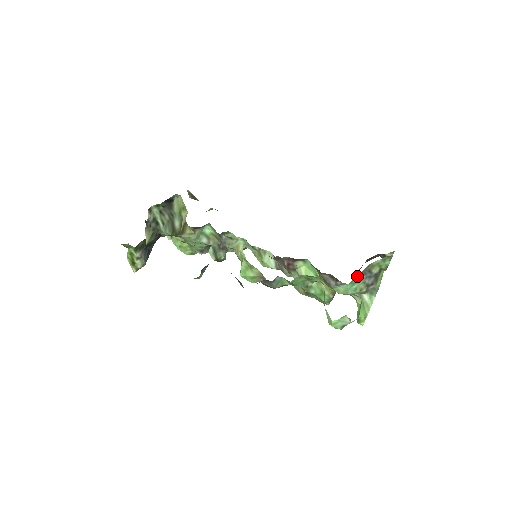
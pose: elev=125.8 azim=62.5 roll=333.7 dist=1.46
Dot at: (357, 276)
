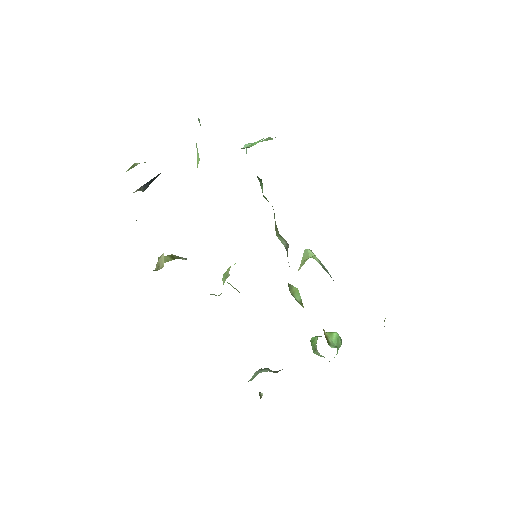
Dot at: occluded
